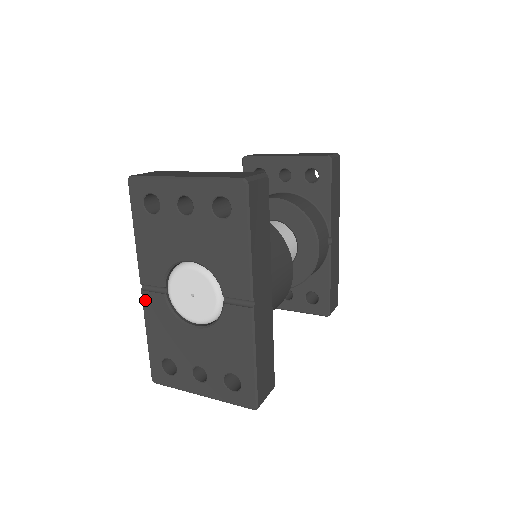
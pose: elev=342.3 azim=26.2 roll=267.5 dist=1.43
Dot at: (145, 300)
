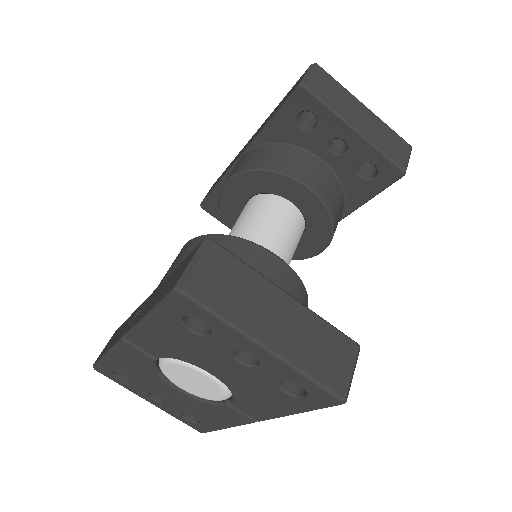
Dot at: (123, 347)
